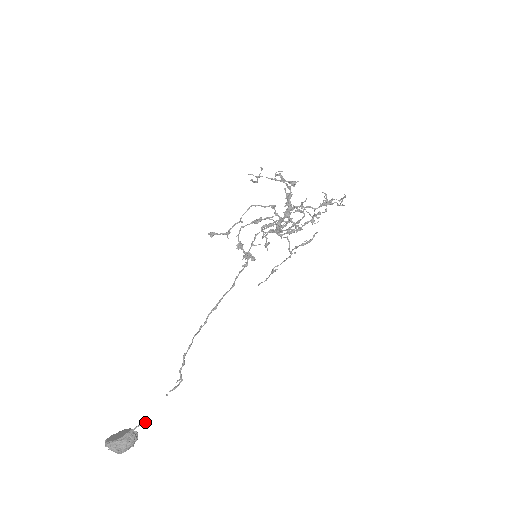
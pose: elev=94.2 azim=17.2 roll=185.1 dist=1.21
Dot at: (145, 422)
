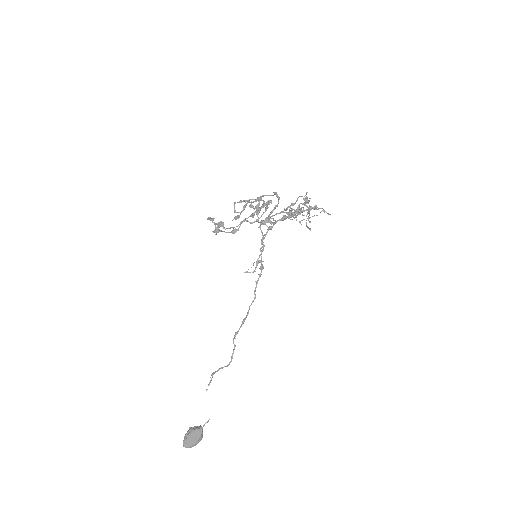
Dot at: occluded
